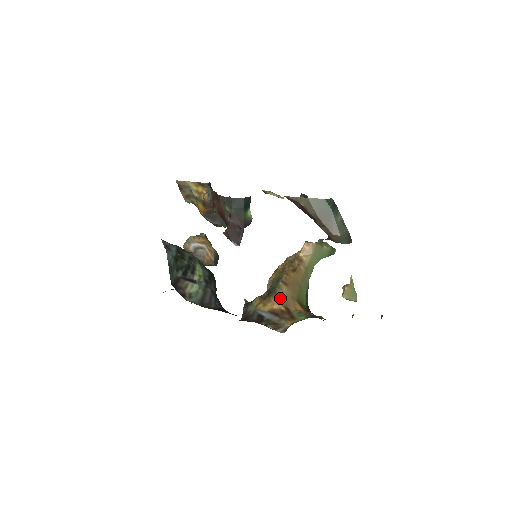
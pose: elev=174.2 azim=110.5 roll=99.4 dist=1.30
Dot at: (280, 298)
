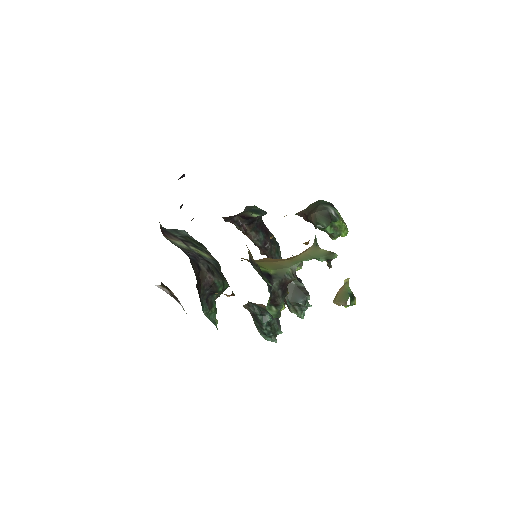
Dot at: occluded
